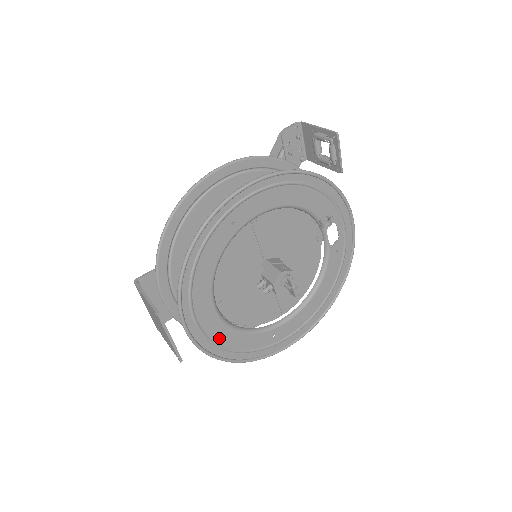
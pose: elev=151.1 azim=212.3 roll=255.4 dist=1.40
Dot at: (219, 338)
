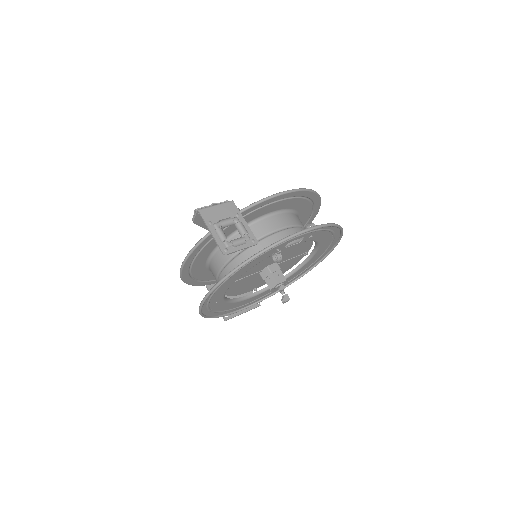
Dot at: occluded
